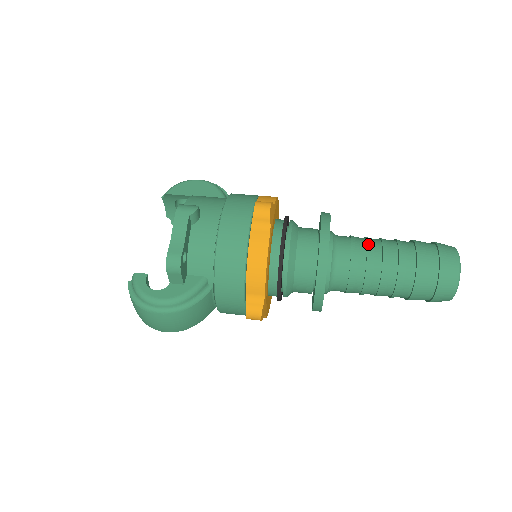
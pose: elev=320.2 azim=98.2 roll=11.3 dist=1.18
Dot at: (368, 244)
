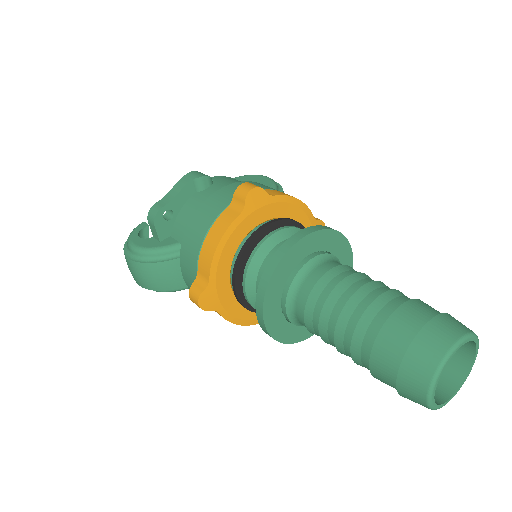
Dot at: (350, 276)
